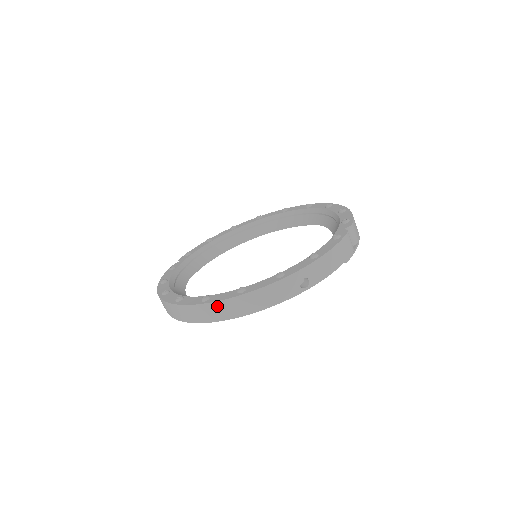
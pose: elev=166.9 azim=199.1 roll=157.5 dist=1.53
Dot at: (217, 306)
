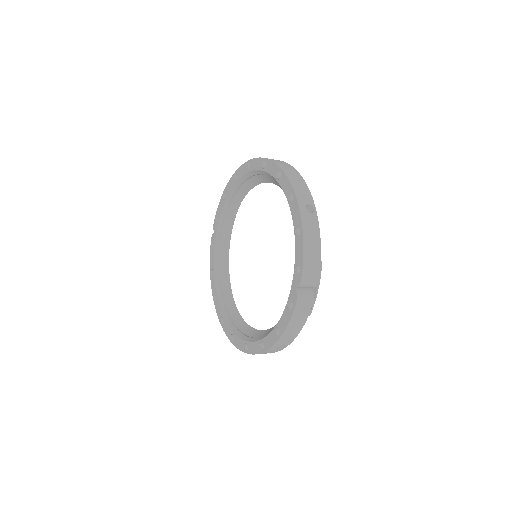
Dot at: occluded
